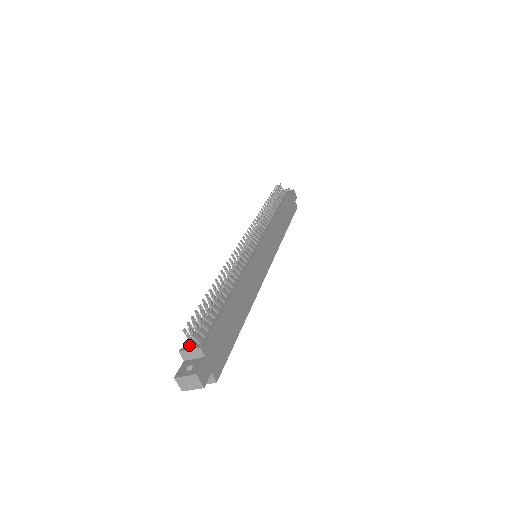
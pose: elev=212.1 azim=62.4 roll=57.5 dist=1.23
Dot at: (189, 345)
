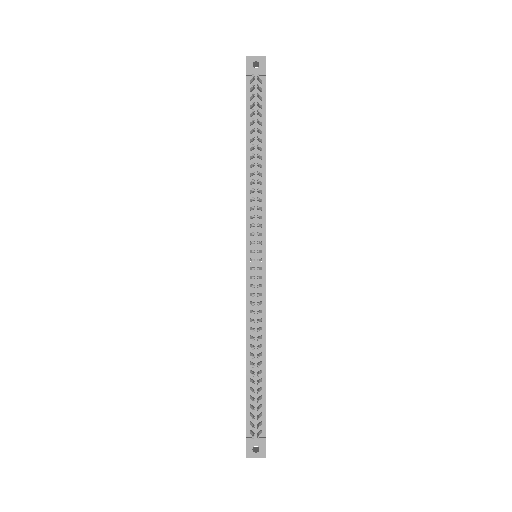
Dot at: (251, 433)
